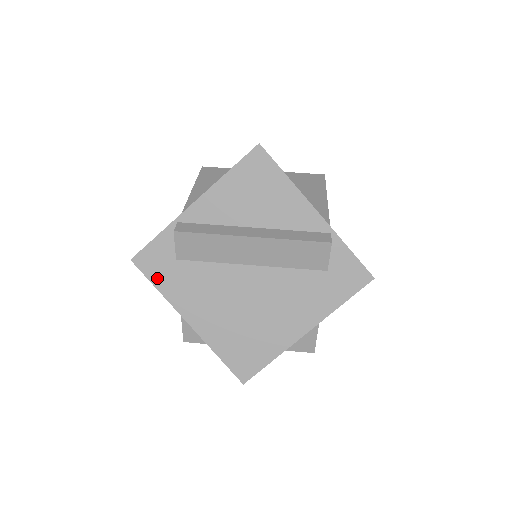
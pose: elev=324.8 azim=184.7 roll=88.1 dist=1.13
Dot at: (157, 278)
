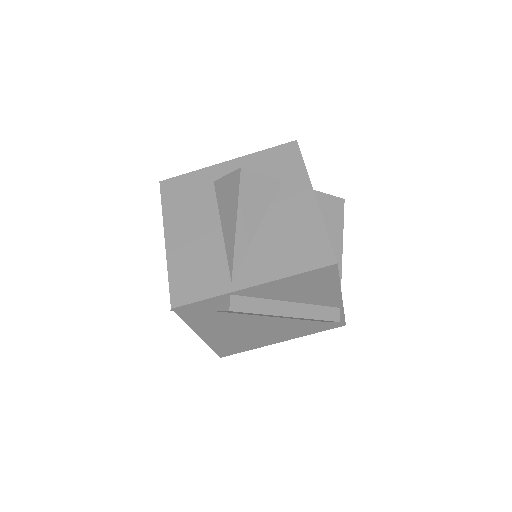
Dot at: (189, 318)
